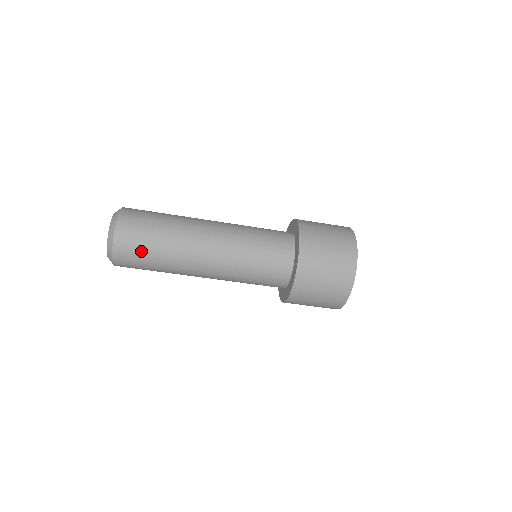
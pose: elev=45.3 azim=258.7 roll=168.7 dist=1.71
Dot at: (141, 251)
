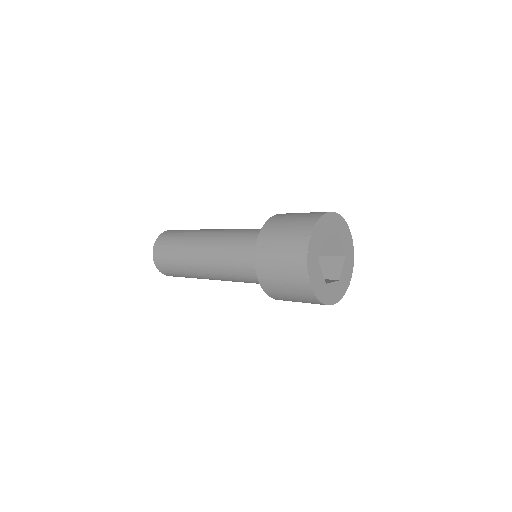
Dot at: occluded
